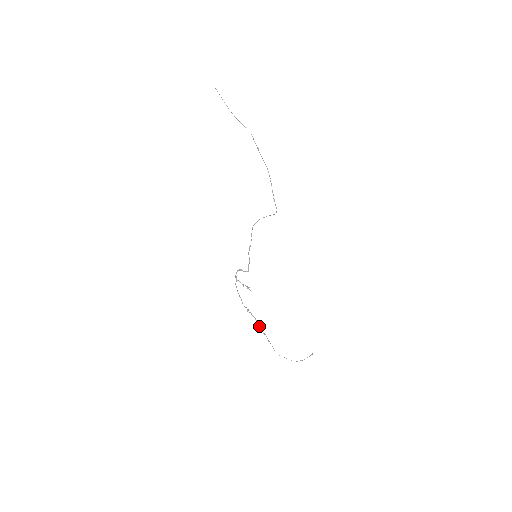
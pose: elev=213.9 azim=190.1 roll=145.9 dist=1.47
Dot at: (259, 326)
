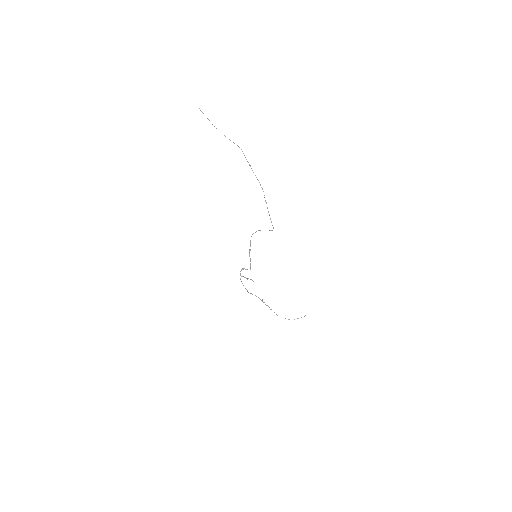
Dot at: occluded
